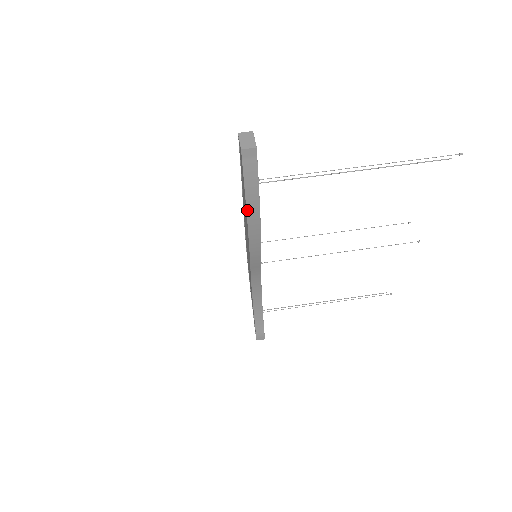
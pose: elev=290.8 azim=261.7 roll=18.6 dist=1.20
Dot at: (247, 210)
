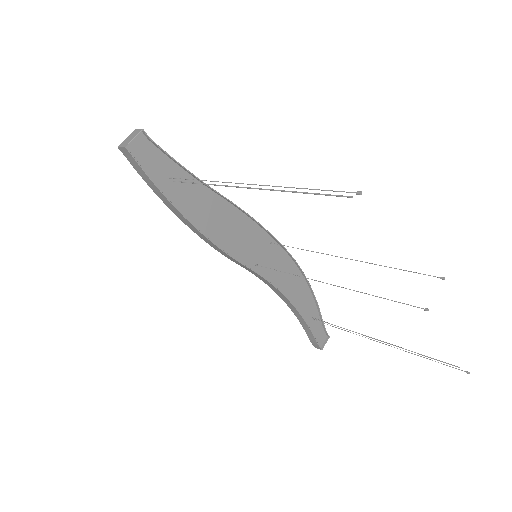
Dot at: (168, 206)
